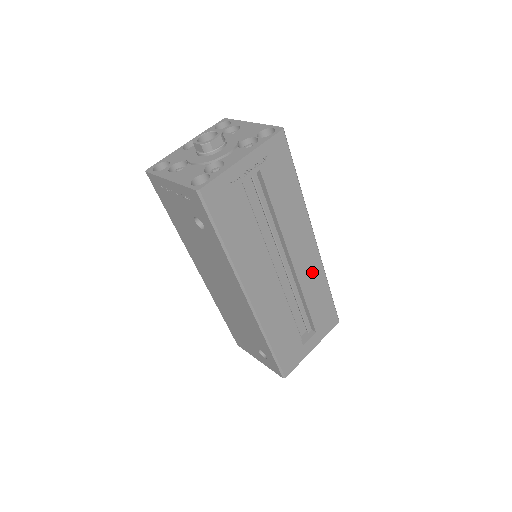
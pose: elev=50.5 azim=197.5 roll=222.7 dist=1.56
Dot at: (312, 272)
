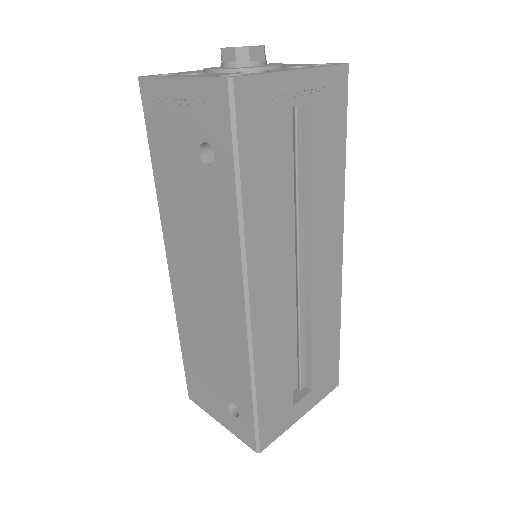
Dot at: (328, 295)
